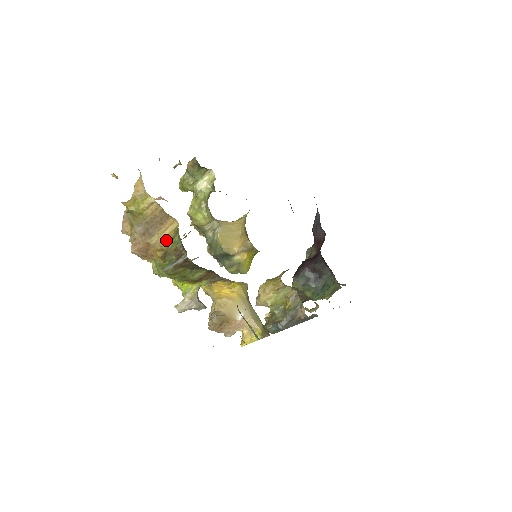
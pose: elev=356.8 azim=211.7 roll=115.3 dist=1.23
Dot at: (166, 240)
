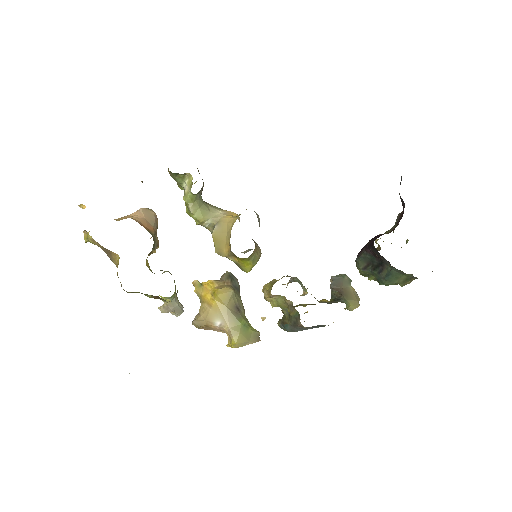
Dot at: occluded
